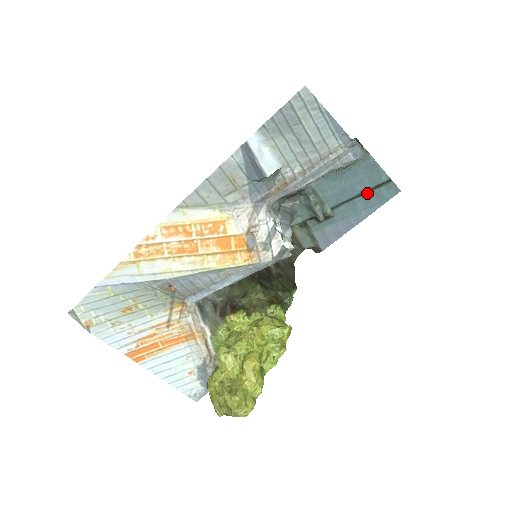
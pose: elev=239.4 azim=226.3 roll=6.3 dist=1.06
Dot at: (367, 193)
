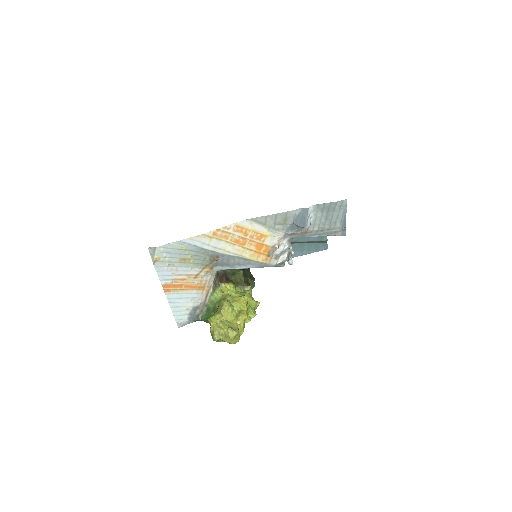
Dot at: (312, 243)
